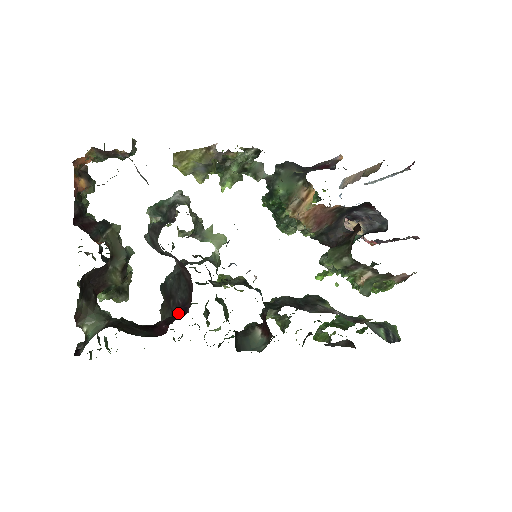
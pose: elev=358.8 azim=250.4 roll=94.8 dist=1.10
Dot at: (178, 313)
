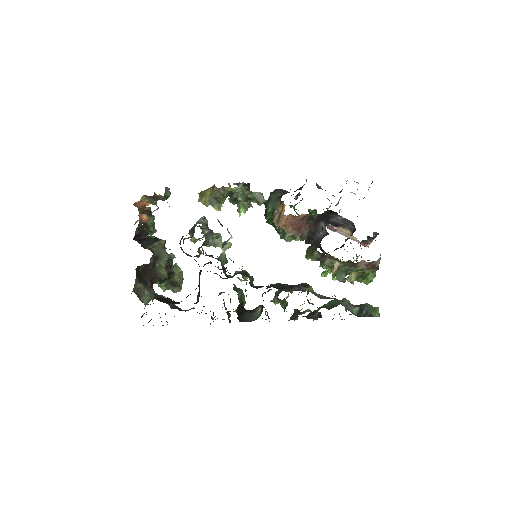
Dot at: occluded
